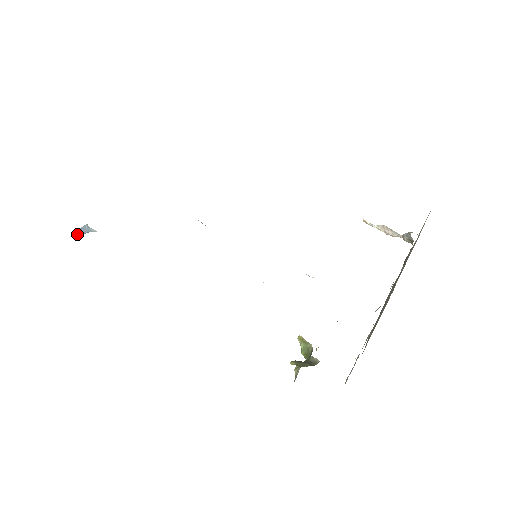
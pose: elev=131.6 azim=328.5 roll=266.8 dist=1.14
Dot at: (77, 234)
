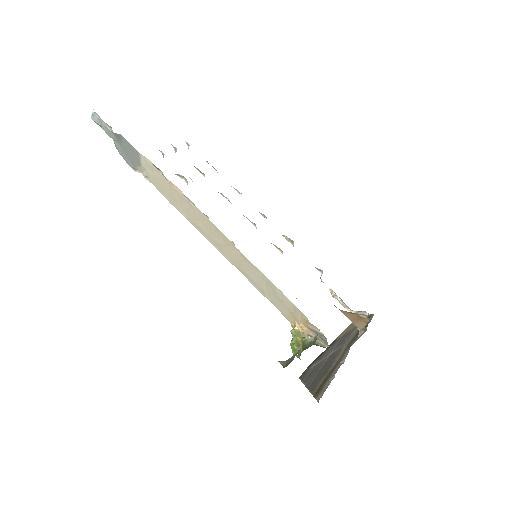
Dot at: occluded
